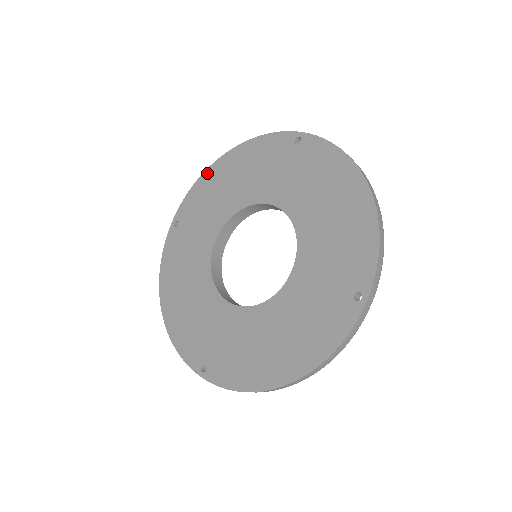
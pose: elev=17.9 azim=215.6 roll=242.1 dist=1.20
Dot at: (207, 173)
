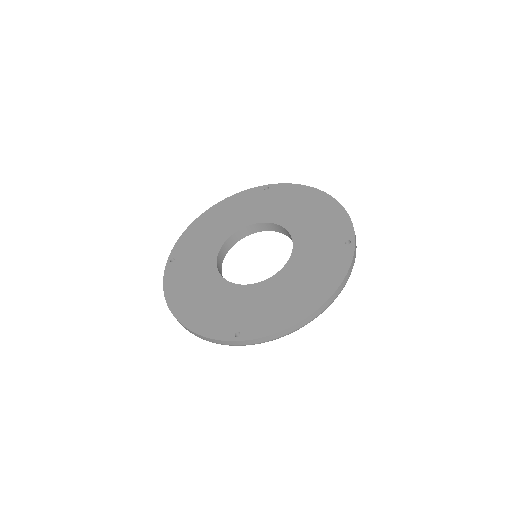
Dot at: (194, 224)
